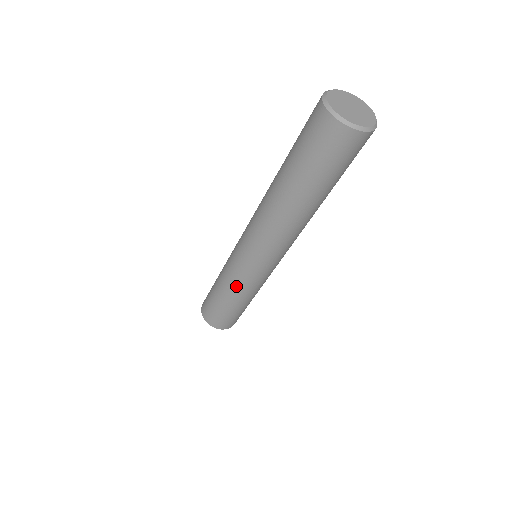
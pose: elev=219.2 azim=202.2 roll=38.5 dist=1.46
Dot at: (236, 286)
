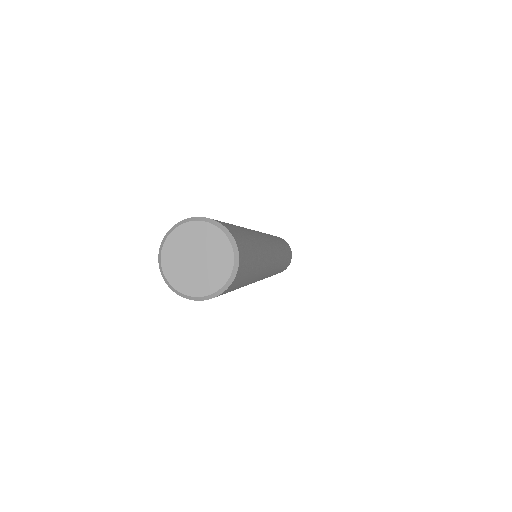
Dot at: occluded
